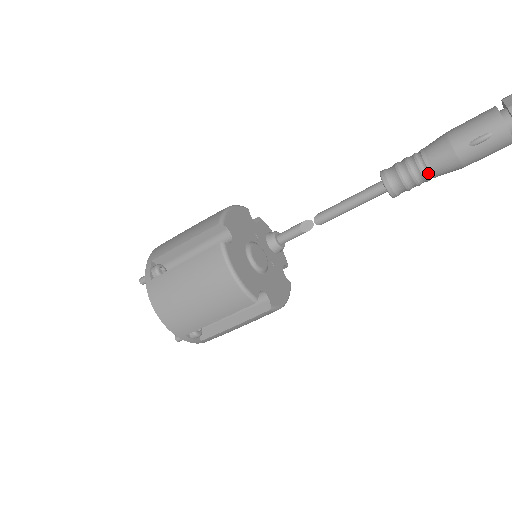
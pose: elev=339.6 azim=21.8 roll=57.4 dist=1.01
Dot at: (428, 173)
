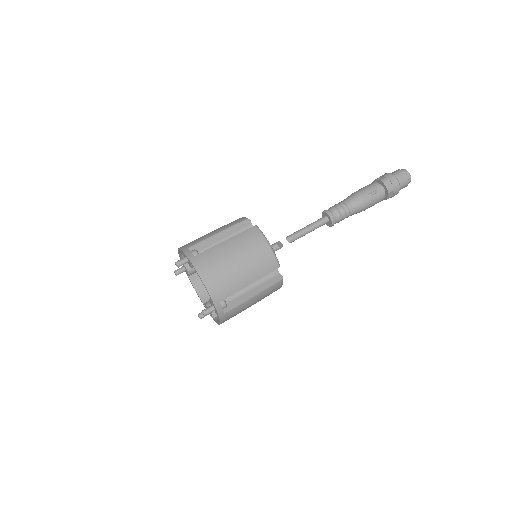
Dot at: (350, 210)
